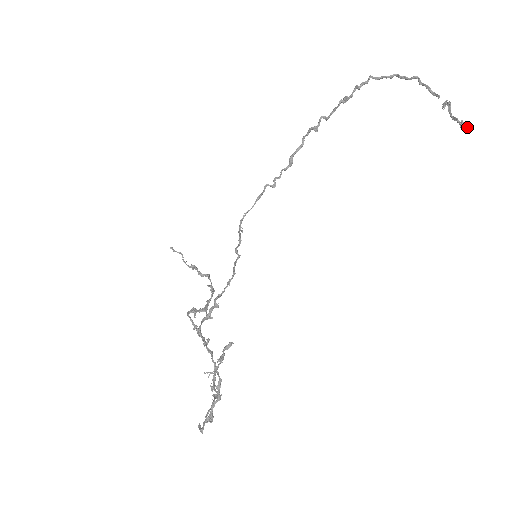
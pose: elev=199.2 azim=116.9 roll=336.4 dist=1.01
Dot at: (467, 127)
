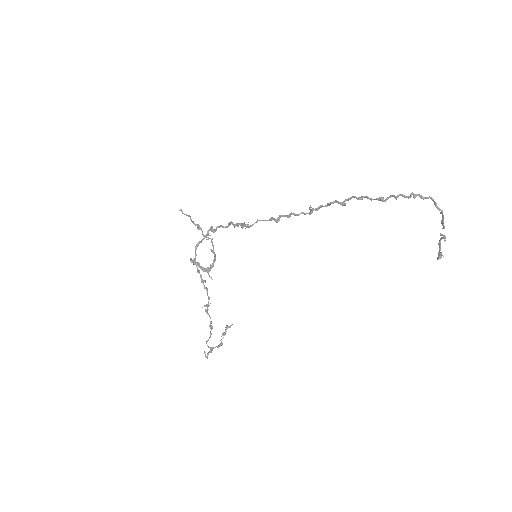
Dot at: occluded
